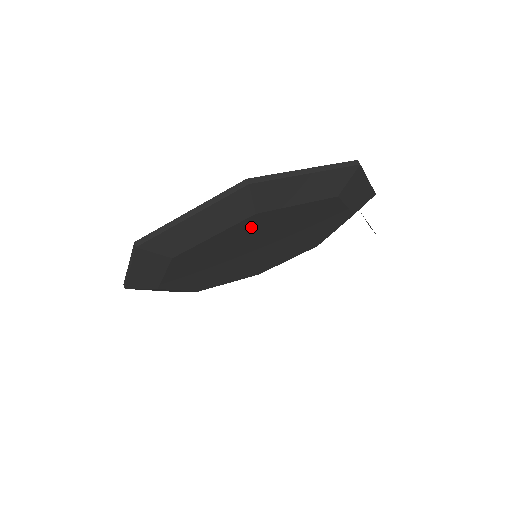
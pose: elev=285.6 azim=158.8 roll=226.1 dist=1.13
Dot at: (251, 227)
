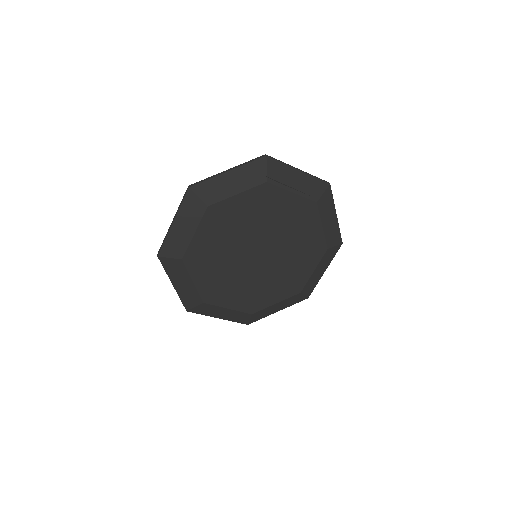
Dot at: (219, 222)
